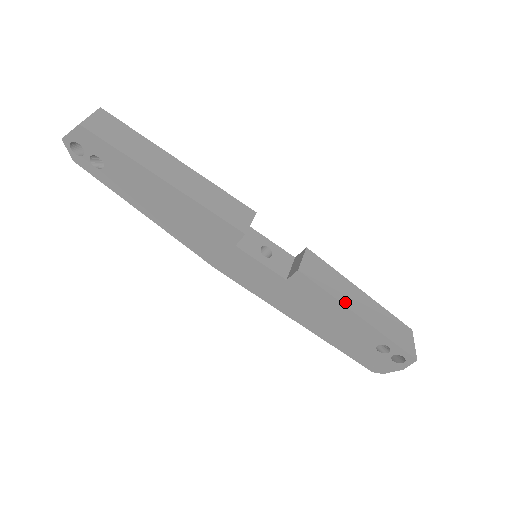
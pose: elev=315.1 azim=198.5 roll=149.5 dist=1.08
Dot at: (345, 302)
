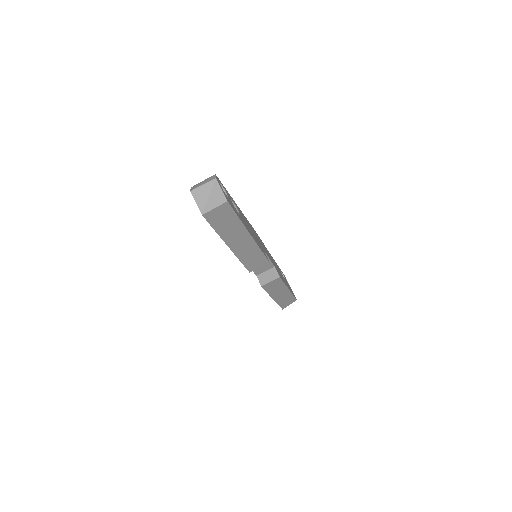
Dot at: (272, 295)
